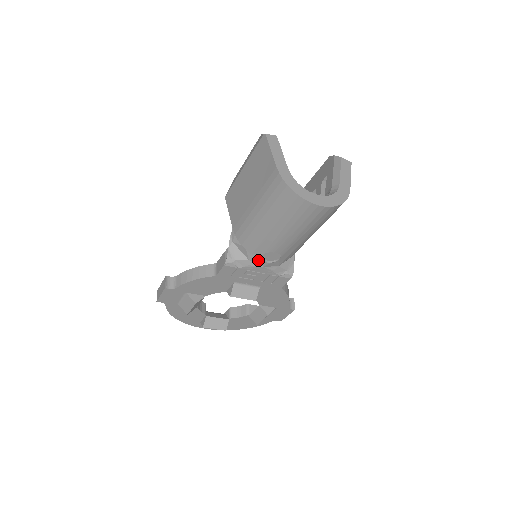
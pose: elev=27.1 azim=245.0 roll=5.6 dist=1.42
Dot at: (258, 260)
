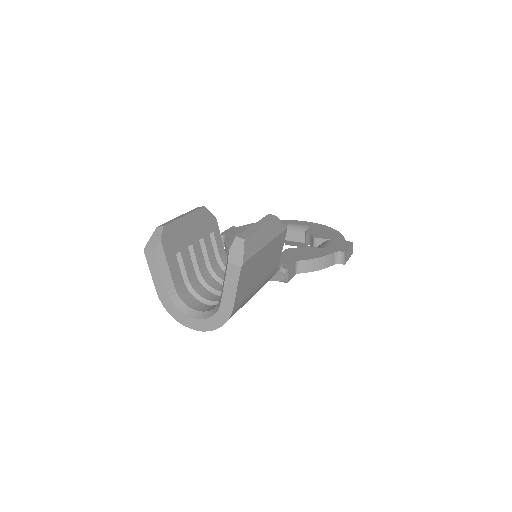
Dot at: occluded
